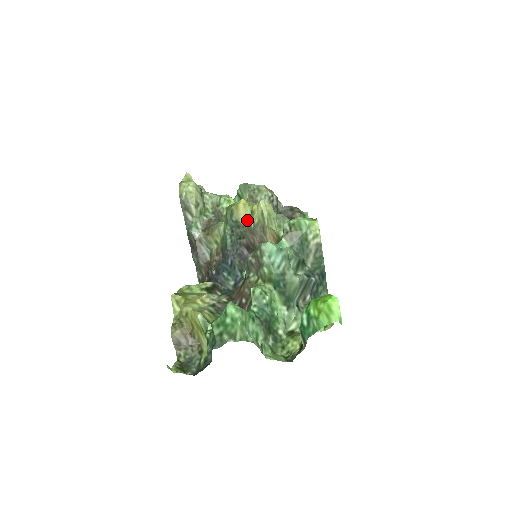
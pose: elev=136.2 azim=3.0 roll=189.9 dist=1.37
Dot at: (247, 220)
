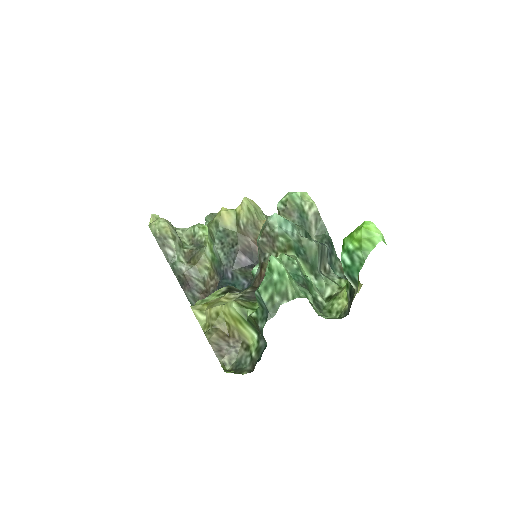
Dot at: (235, 224)
